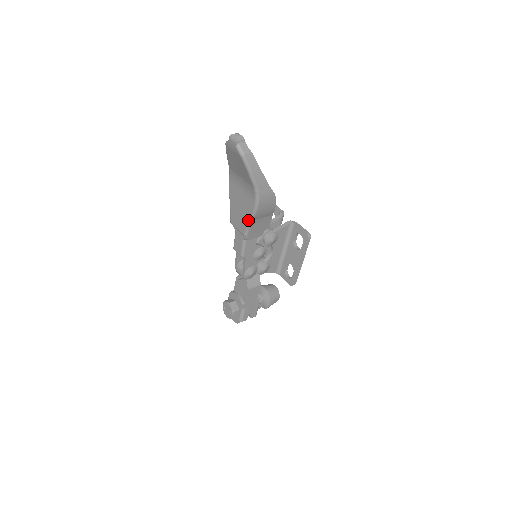
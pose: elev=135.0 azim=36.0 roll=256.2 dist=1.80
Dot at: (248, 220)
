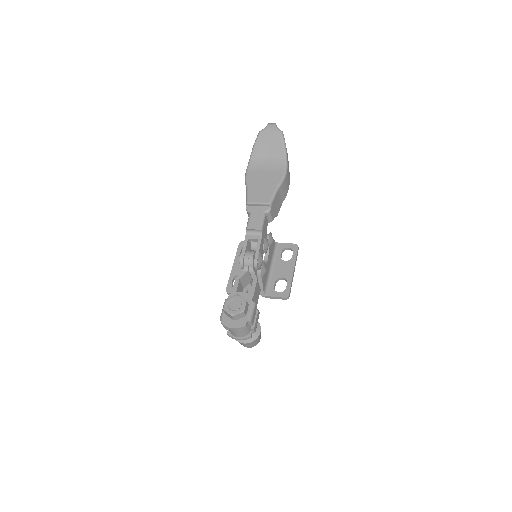
Dot at: (275, 187)
